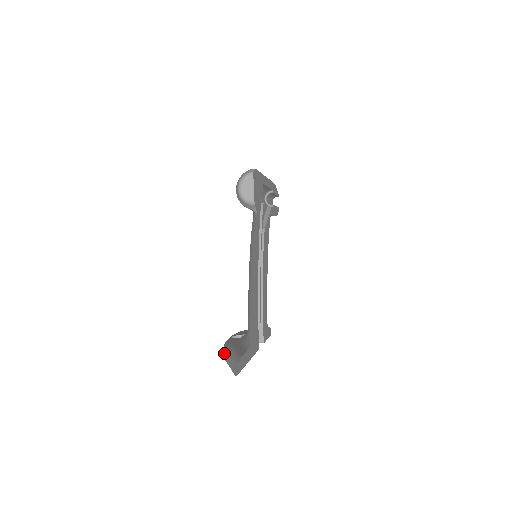
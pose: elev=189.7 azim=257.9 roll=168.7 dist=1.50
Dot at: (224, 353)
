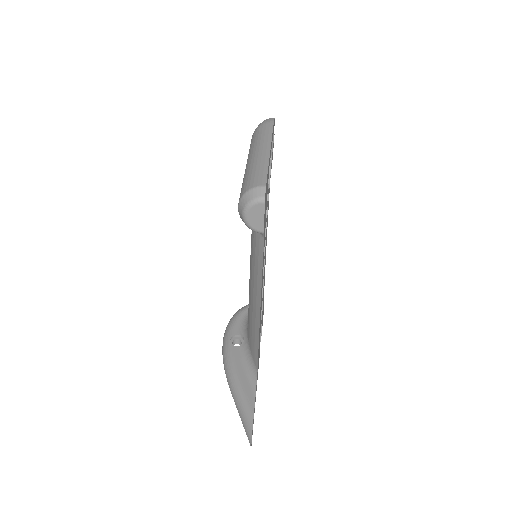
Dot at: (228, 381)
